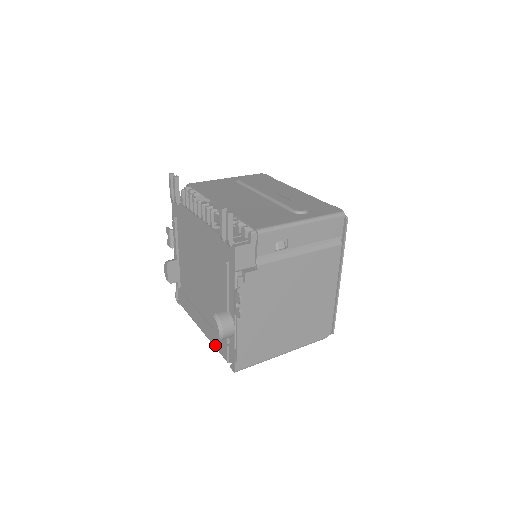
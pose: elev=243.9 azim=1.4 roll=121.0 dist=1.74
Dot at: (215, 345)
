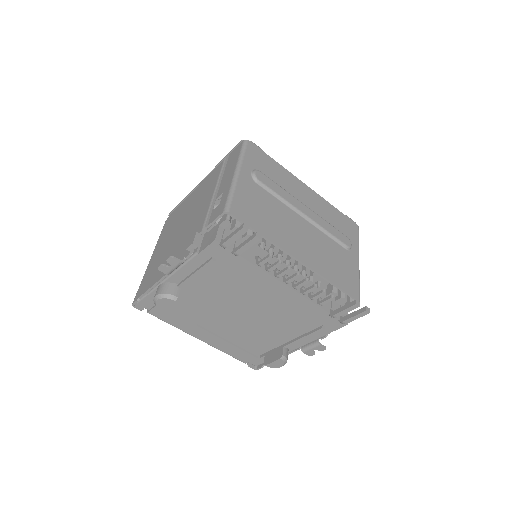
Dot at: (227, 353)
